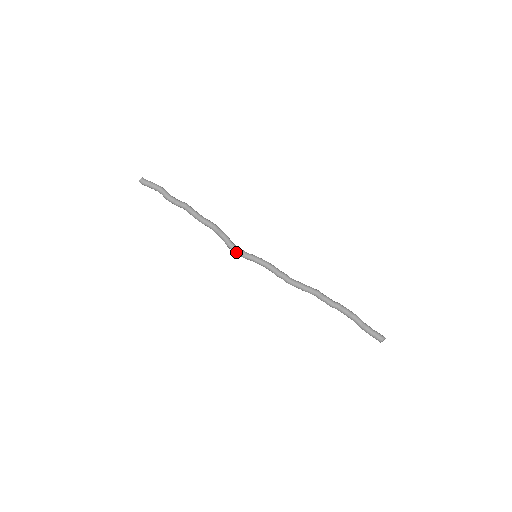
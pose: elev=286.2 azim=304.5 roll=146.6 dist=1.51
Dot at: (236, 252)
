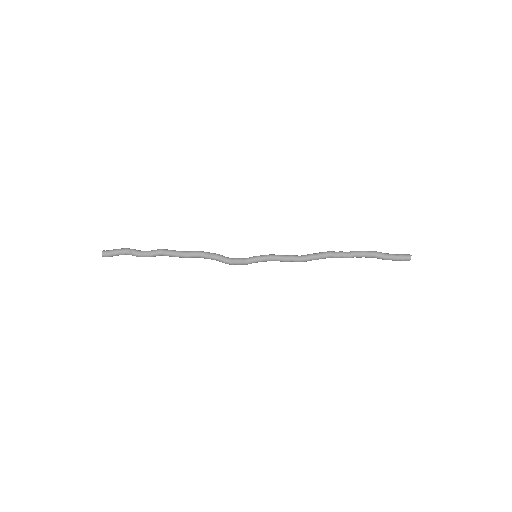
Dot at: (236, 264)
